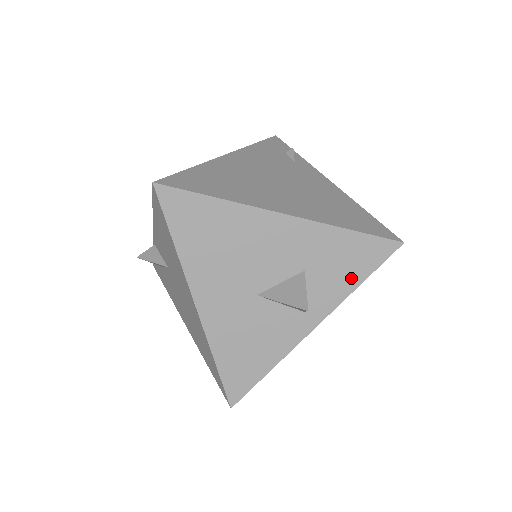
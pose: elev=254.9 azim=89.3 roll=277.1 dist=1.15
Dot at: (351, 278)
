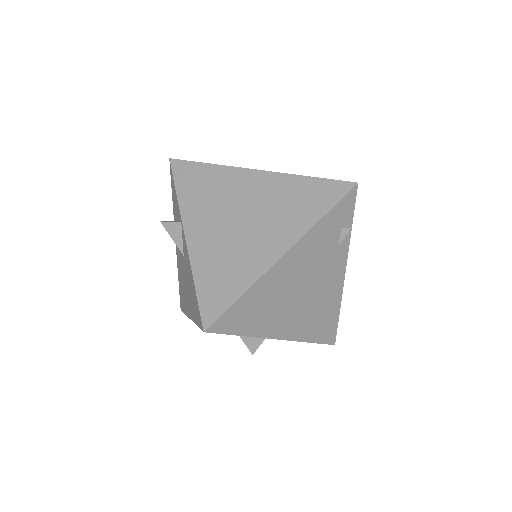
Dot at: occluded
